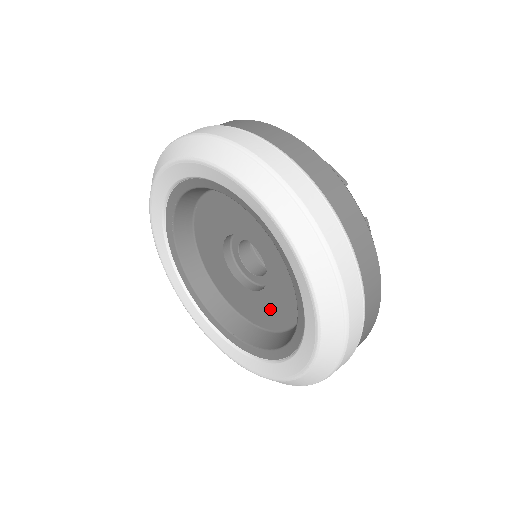
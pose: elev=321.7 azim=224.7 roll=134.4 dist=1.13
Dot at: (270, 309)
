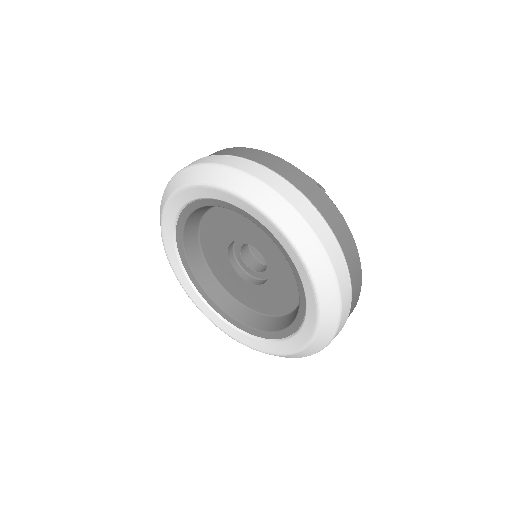
Dot at: (272, 298)
